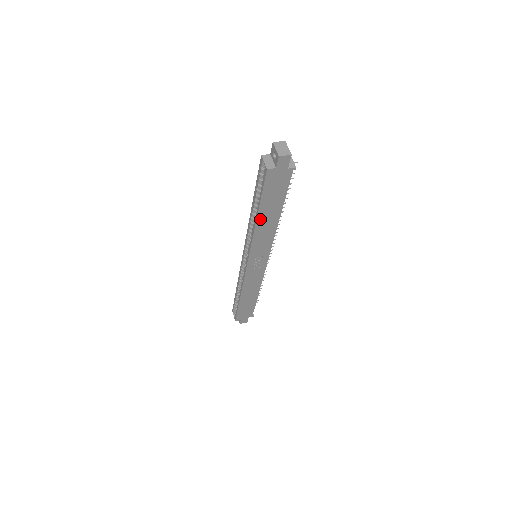
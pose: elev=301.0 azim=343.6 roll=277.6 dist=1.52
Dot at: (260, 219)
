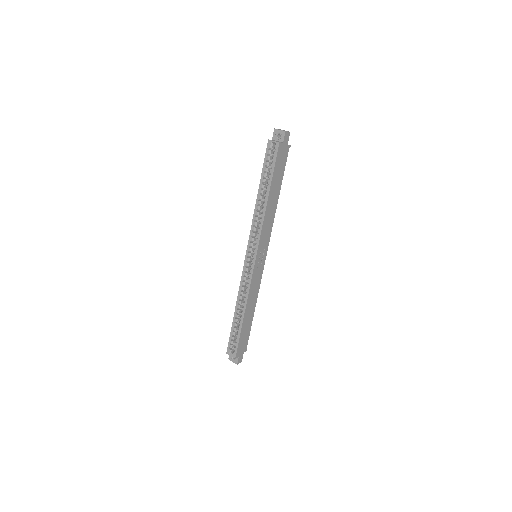
Dot at: (269, 199)
